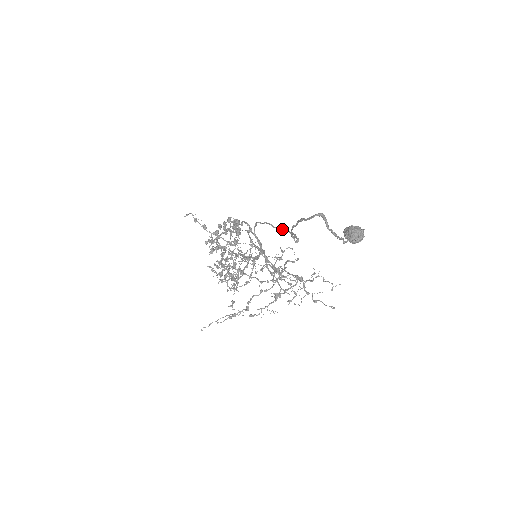
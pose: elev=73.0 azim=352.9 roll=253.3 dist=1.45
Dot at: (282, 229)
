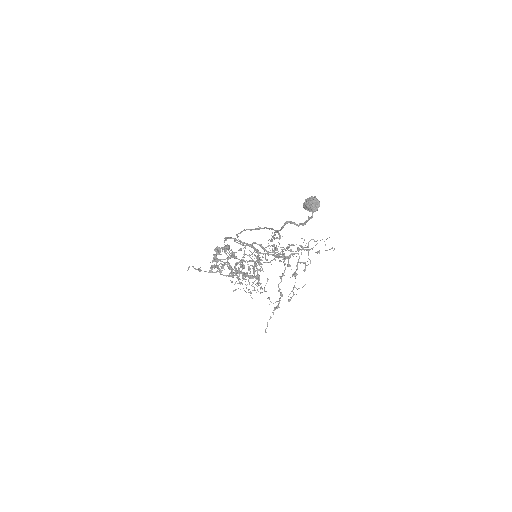
Dot at: (259, 228)
